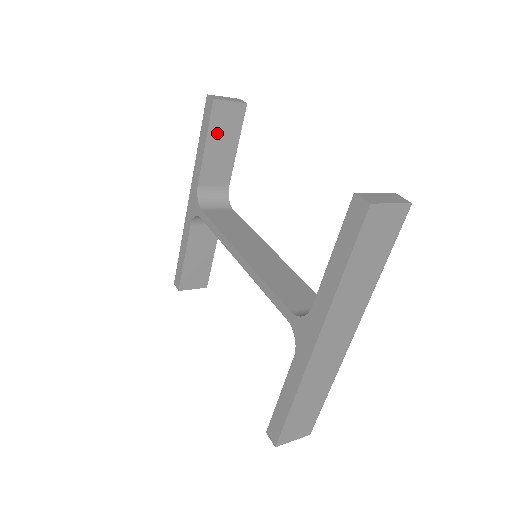
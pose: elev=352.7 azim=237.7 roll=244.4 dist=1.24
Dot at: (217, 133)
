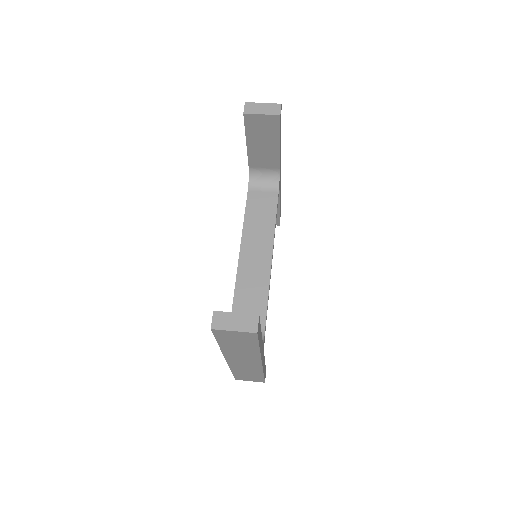
Dot at: (255, 135)
